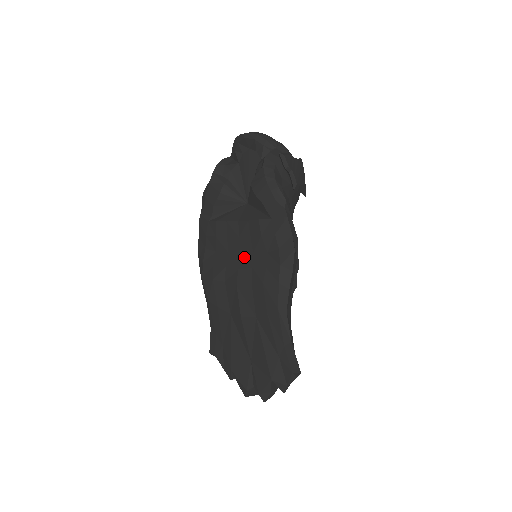
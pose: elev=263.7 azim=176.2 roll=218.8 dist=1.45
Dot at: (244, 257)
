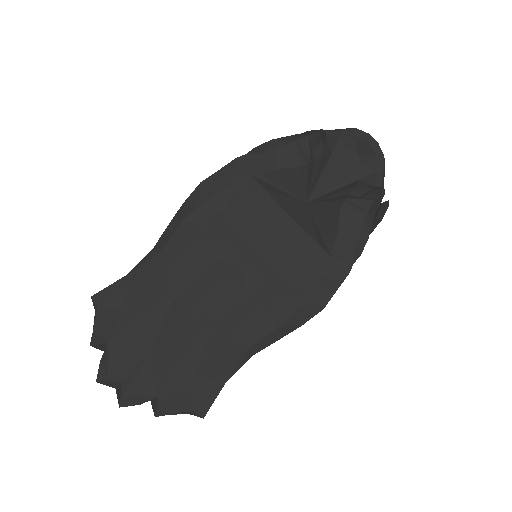
Dot at: (260, 257)
